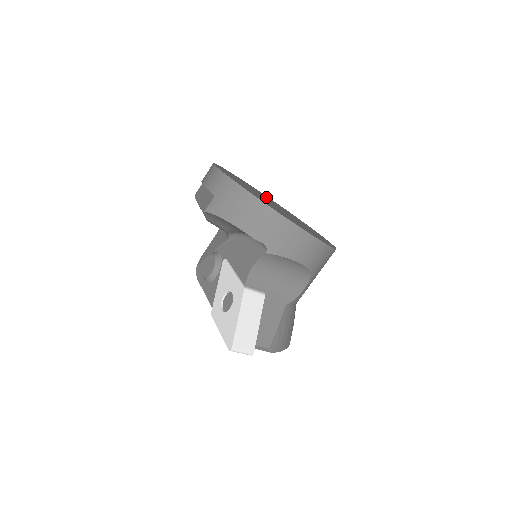
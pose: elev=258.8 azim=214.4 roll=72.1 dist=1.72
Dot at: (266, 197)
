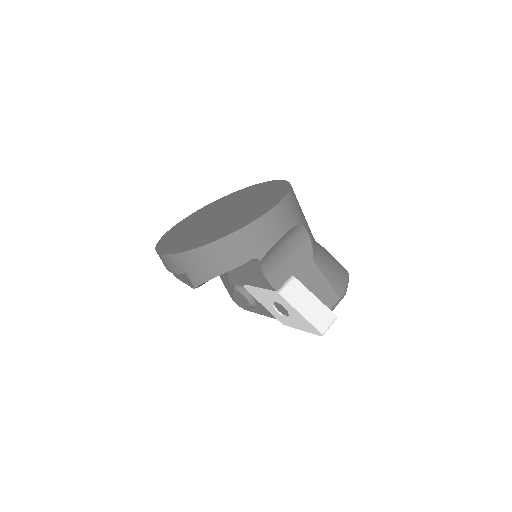
Dot at: (209, 211)
